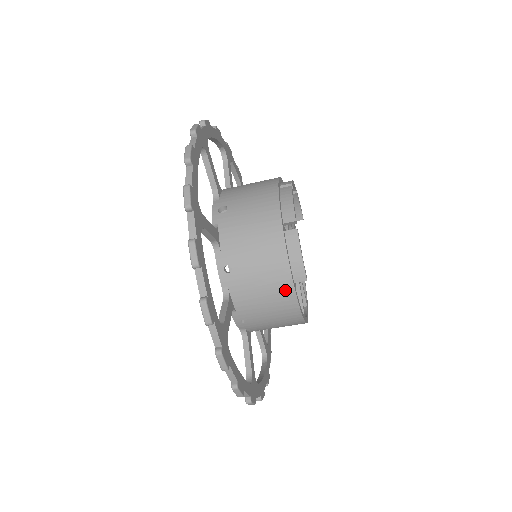
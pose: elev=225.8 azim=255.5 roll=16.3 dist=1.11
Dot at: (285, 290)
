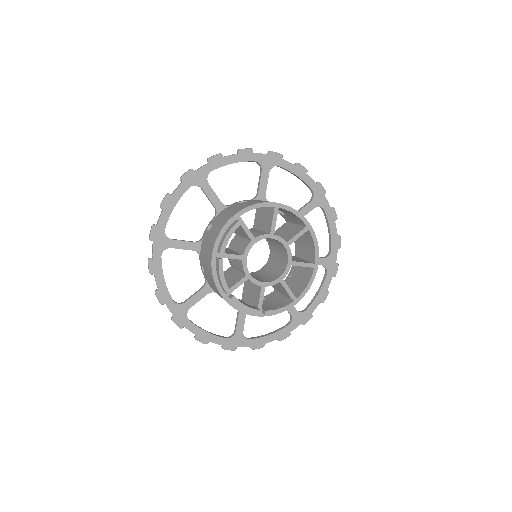
Dot at: occluded
